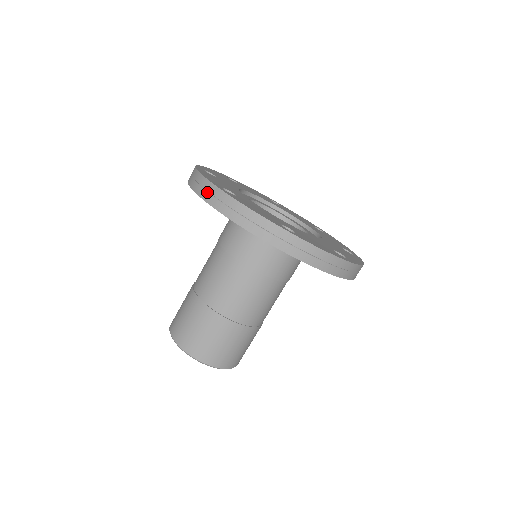
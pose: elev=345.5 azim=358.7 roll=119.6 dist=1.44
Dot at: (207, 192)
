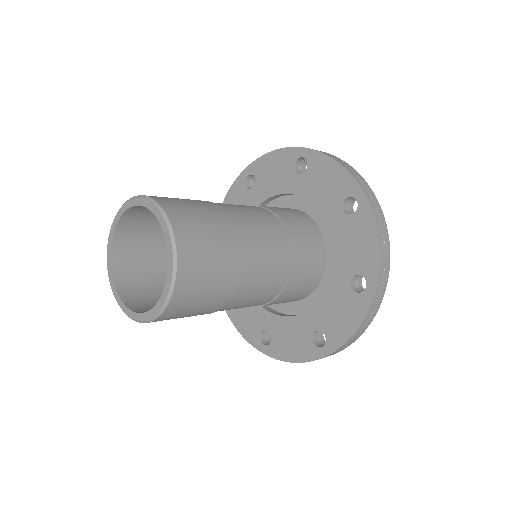
Dot at: occluded
